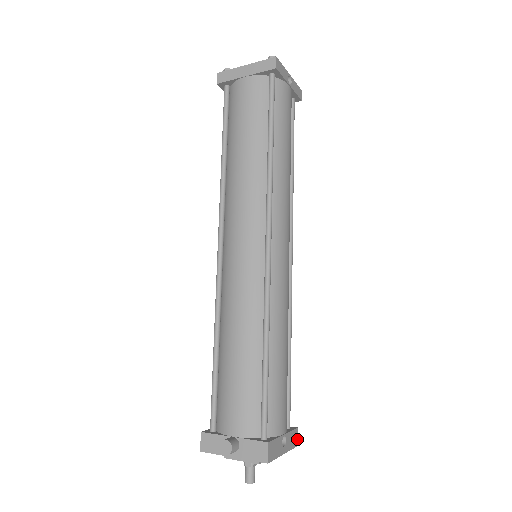
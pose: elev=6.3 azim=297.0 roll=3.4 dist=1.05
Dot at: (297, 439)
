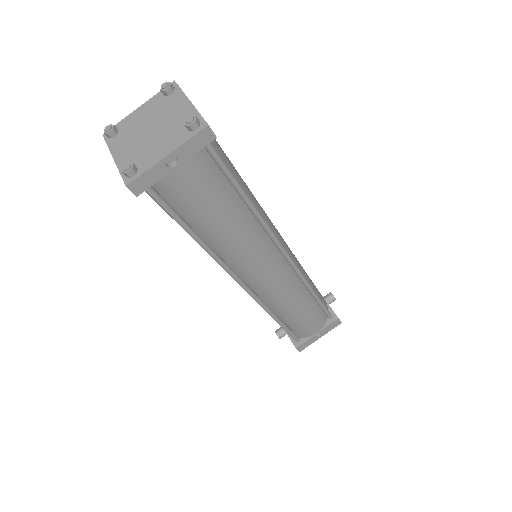
Dot at: (339, 322)
